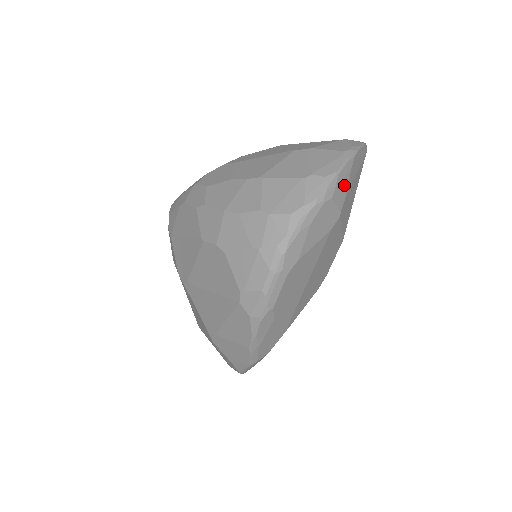
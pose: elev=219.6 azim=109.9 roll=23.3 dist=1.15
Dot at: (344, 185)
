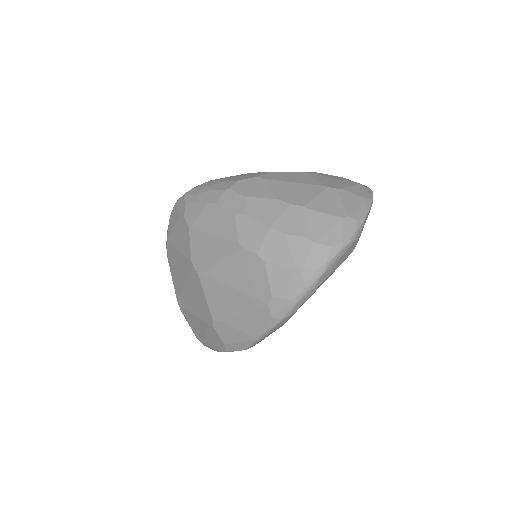
Dot at: (363, 227)
